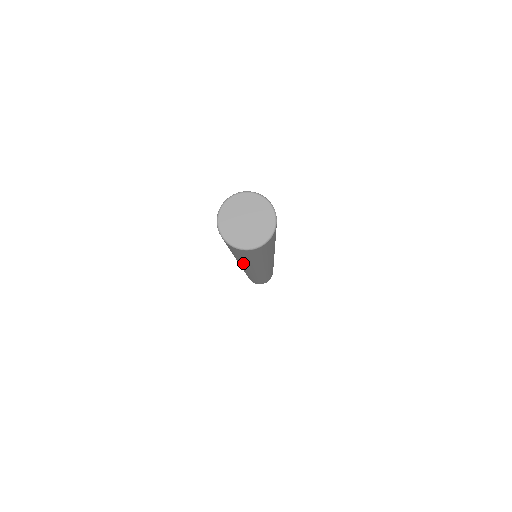
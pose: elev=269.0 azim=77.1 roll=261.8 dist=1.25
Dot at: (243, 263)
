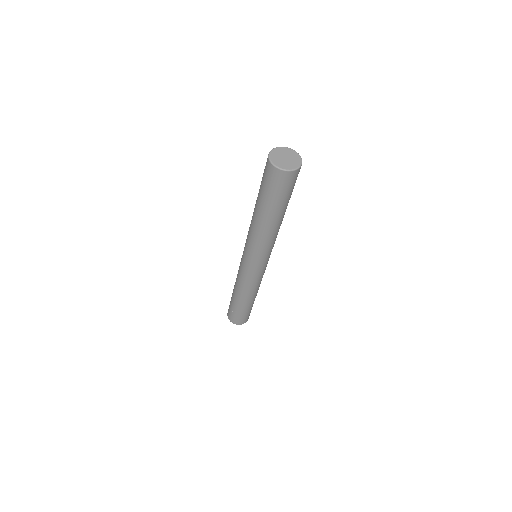
Dot at: (268, 225)
